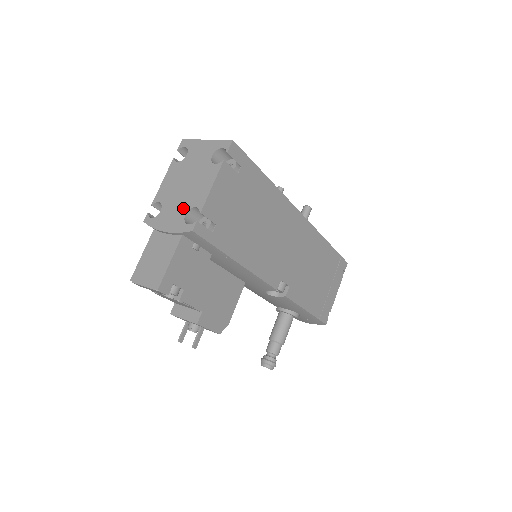
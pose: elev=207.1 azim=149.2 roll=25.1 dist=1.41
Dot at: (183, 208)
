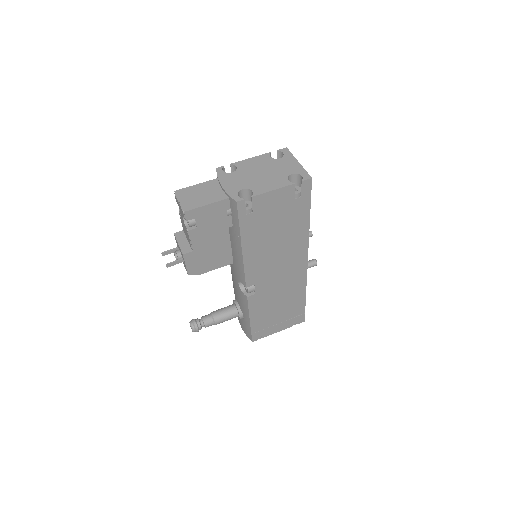
Dot at: (245, 184)
